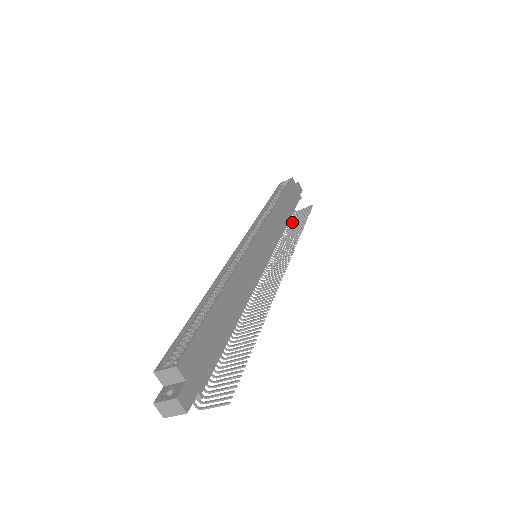
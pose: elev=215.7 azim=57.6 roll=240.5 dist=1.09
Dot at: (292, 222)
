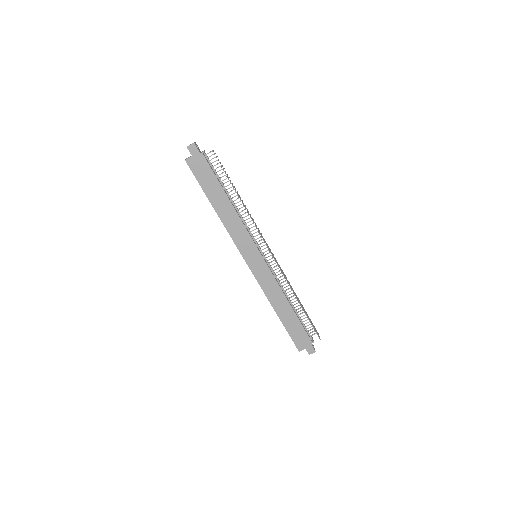
Dot at: occluded
